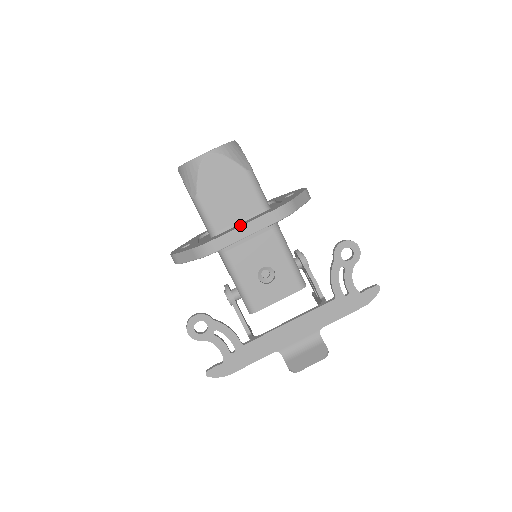
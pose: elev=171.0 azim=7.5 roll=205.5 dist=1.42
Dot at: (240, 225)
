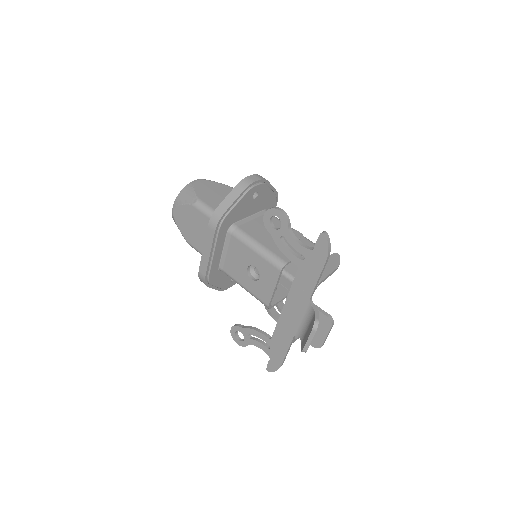
Dot at: occluded
